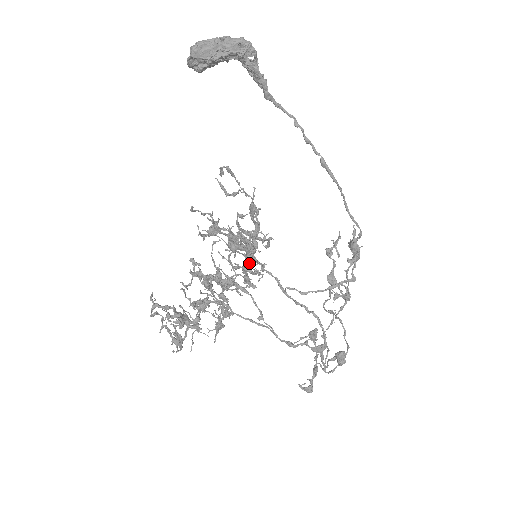
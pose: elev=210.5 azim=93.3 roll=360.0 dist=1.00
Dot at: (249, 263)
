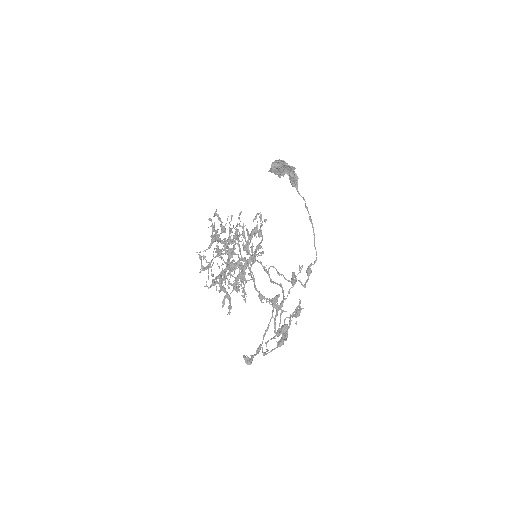
Dot at: occluded
